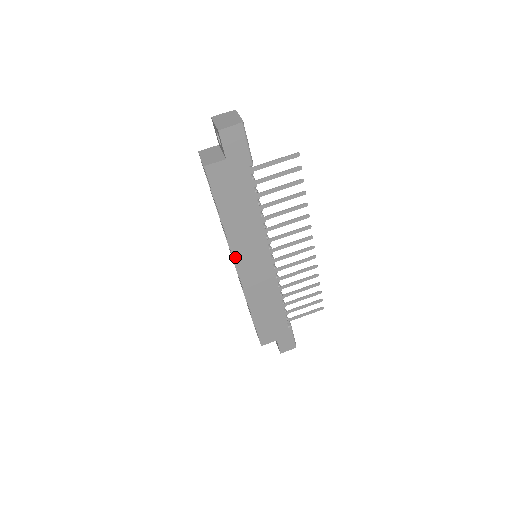
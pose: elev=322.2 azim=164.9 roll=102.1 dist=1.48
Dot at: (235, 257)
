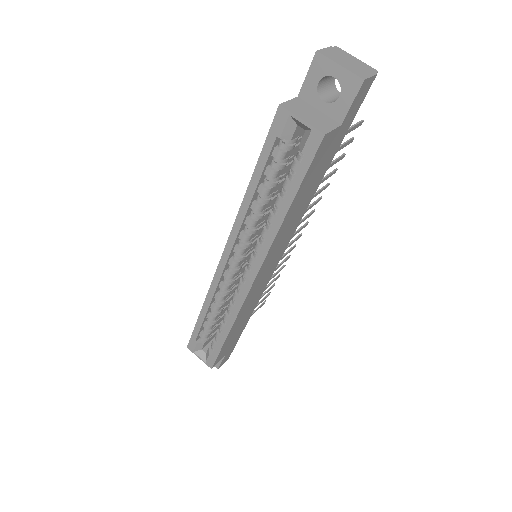
Dot at: (263, 264)
